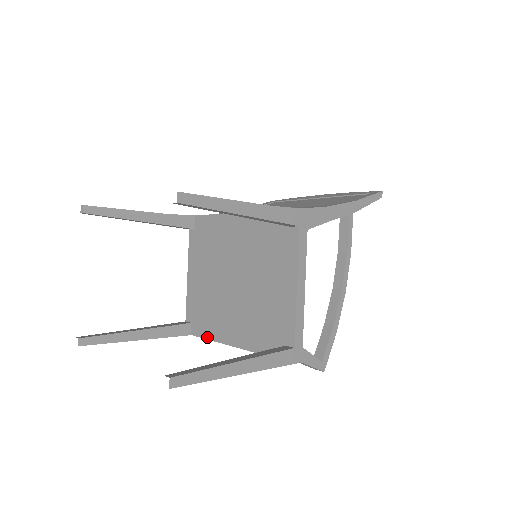
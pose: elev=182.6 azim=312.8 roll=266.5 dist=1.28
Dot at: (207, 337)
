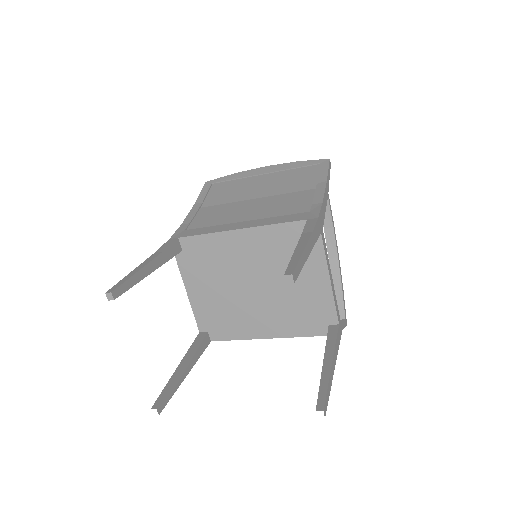
Dot at: (234, 339)
